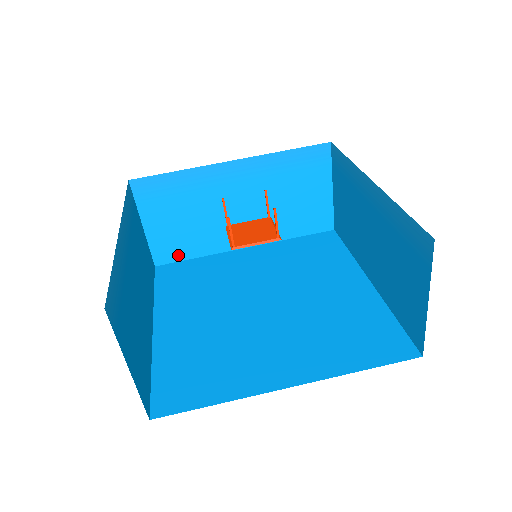
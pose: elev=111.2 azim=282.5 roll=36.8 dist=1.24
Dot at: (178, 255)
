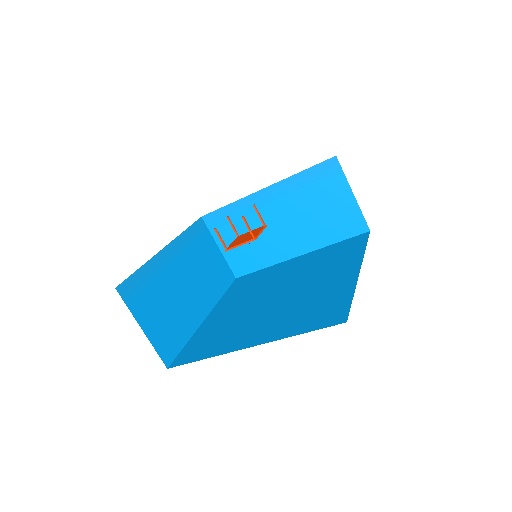
Dot at: (175, 347)
